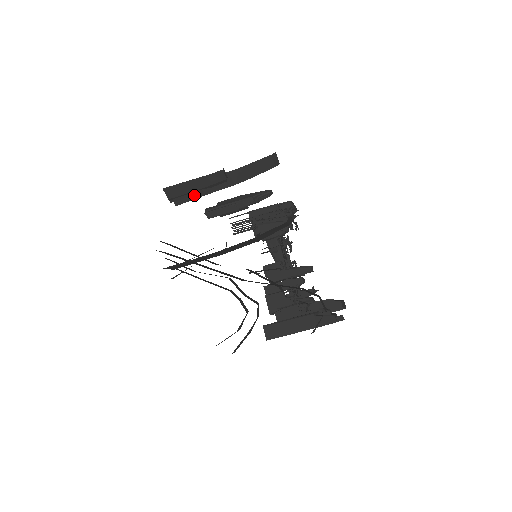
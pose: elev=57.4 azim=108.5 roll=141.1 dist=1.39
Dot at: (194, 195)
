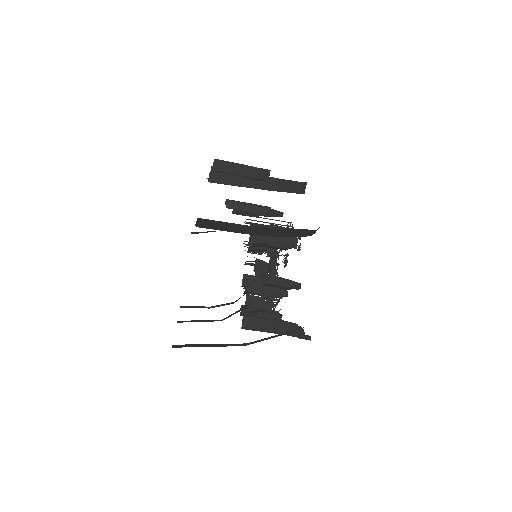
Dot at: (229, 180)
